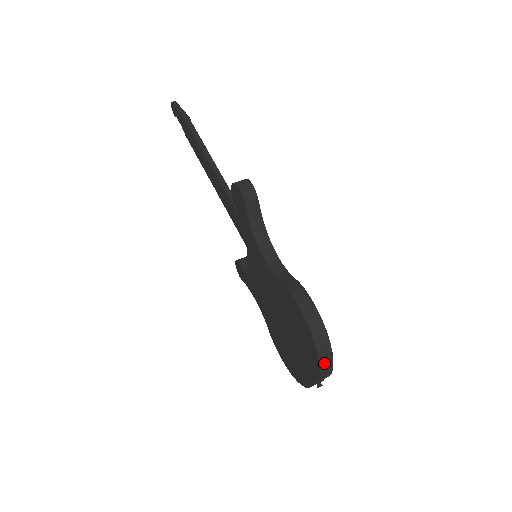
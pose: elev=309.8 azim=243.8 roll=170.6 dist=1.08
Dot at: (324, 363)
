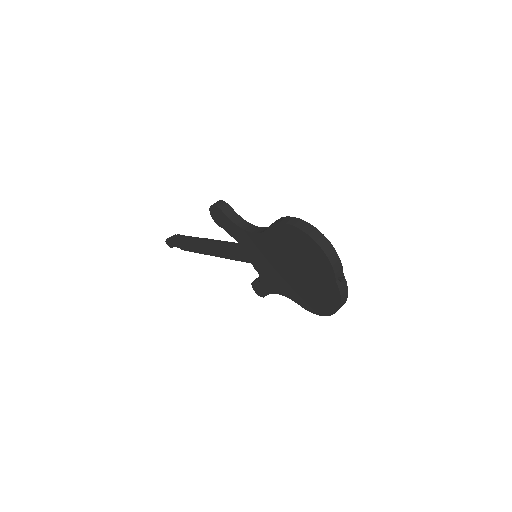
Dot at: (323, 245)
